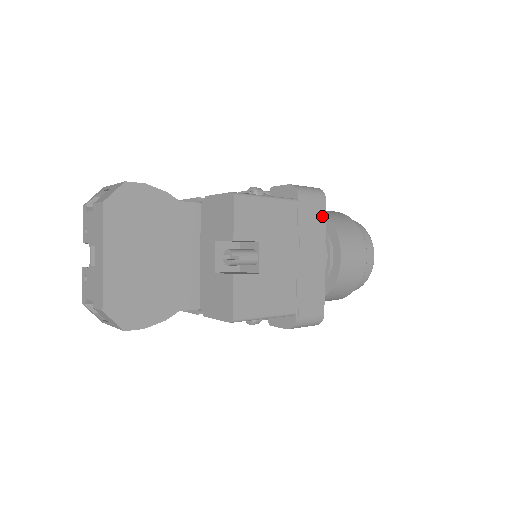
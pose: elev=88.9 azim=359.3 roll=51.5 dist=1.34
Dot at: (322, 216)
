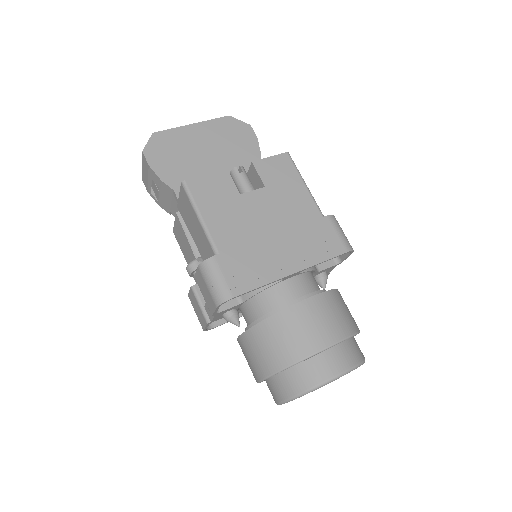
Dot at: (330, 253)
